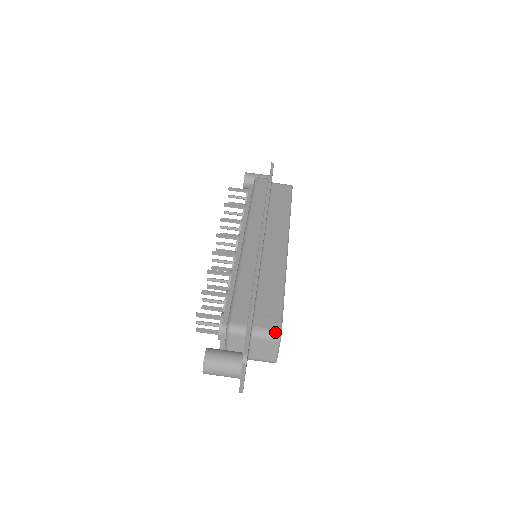
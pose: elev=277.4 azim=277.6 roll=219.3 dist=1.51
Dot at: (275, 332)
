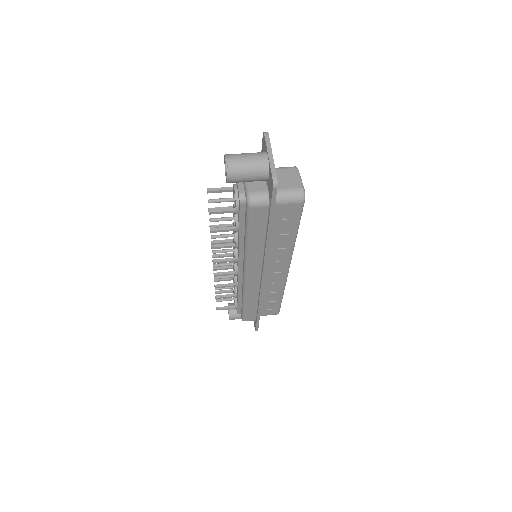
Dot at: (290, 167)
